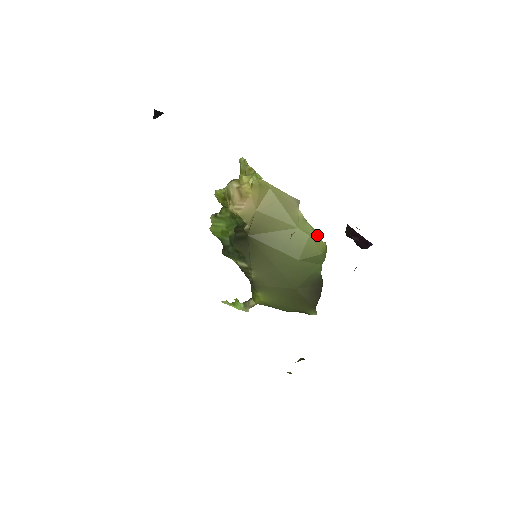
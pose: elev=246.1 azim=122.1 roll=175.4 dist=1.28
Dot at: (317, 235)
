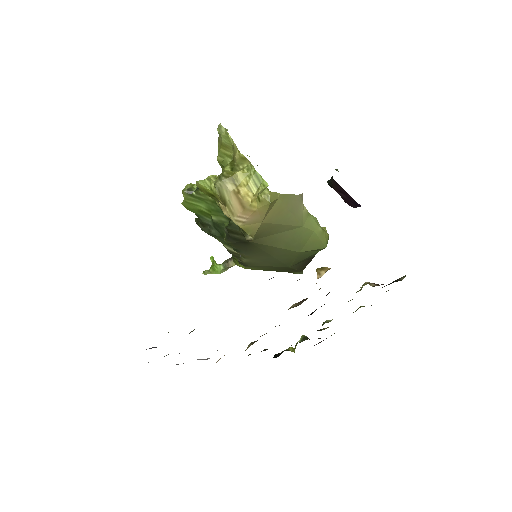
Dot at: (320, 226)
